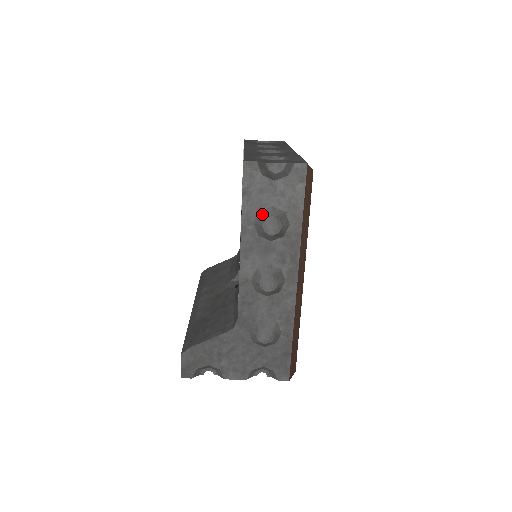
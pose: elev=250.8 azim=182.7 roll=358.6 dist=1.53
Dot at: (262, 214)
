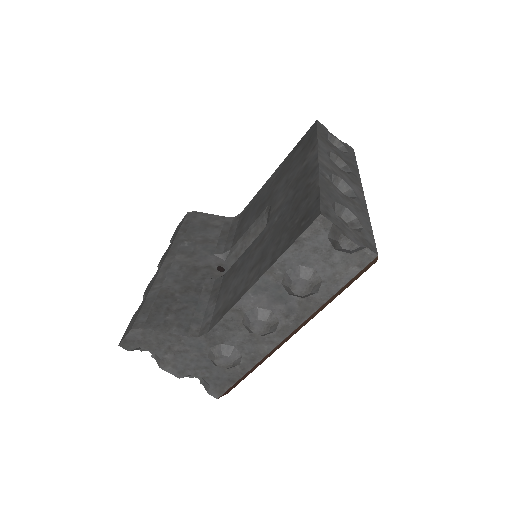
Dot at: (300, 270)
